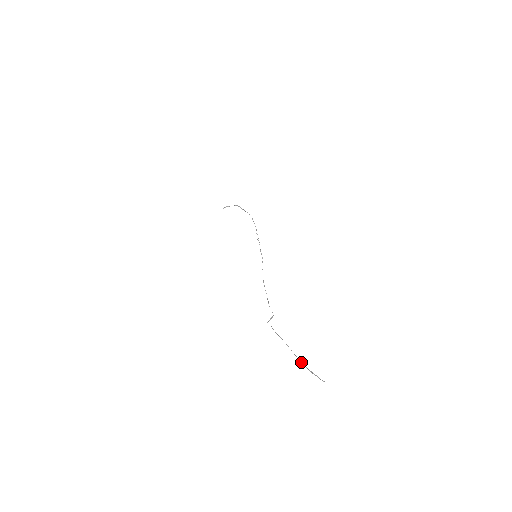
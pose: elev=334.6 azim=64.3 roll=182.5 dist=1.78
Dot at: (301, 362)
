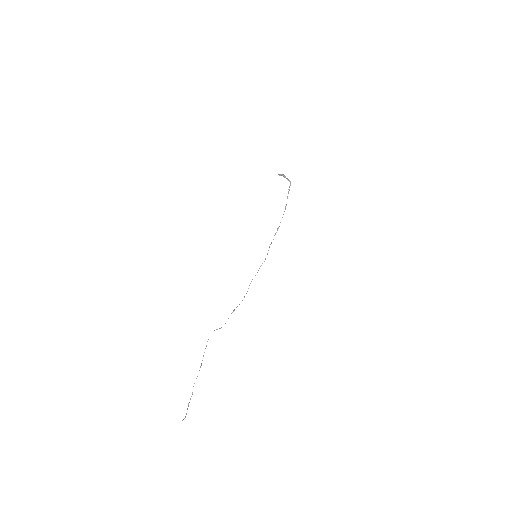
Dot at: occluded
